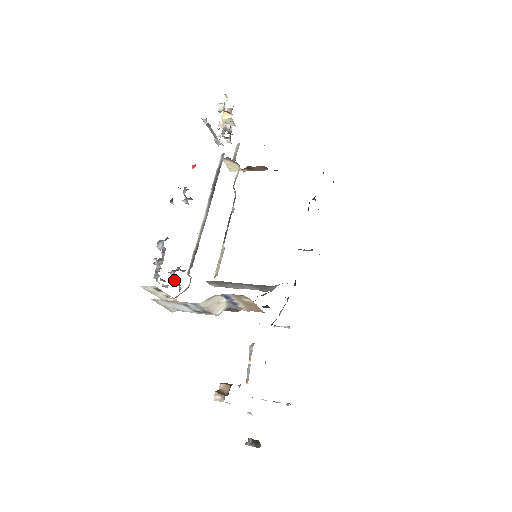
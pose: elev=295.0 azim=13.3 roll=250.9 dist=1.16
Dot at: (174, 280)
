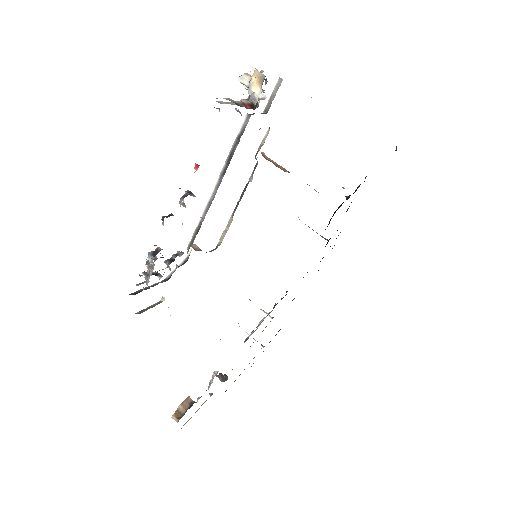
Dot at: (169, 267)
